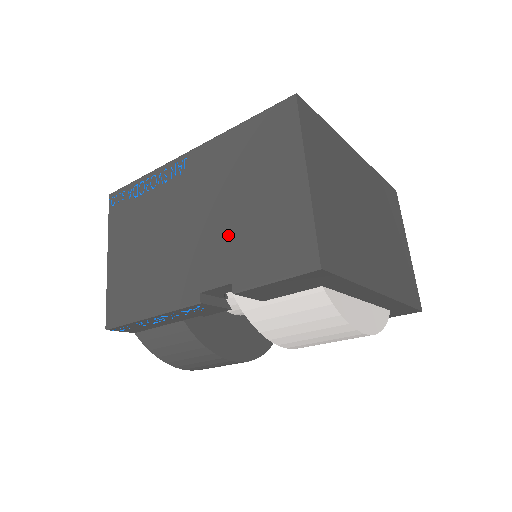
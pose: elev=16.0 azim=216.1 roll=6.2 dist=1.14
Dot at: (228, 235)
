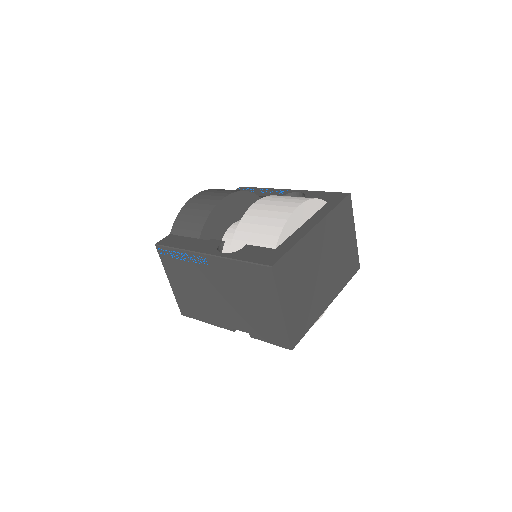
Dot at: (243, 313)
